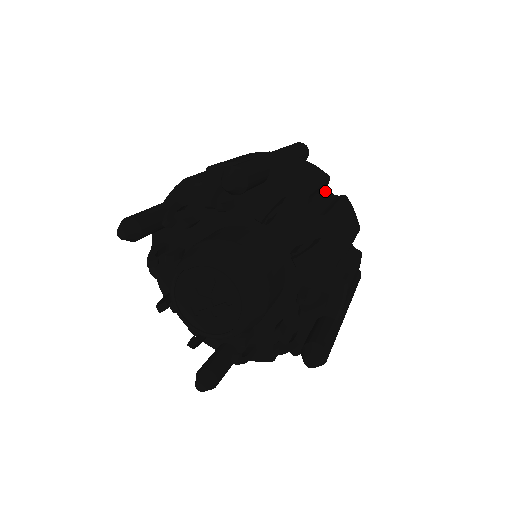
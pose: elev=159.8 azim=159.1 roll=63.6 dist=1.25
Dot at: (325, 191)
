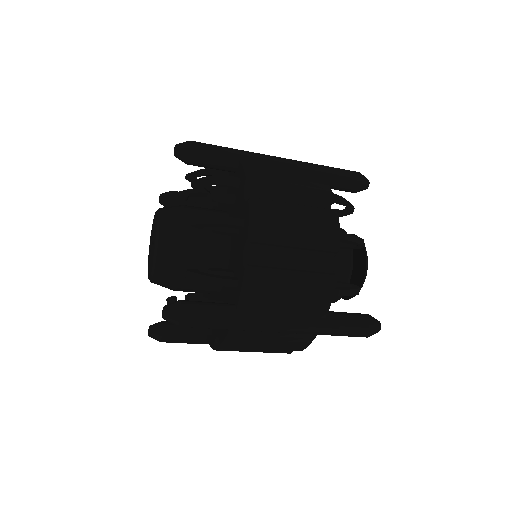
Dot at: (314, 201)
